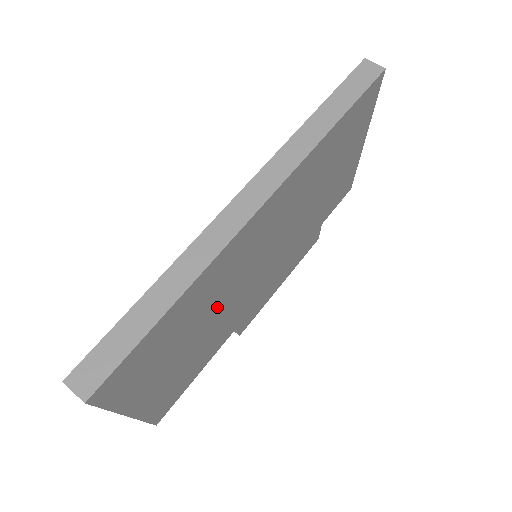
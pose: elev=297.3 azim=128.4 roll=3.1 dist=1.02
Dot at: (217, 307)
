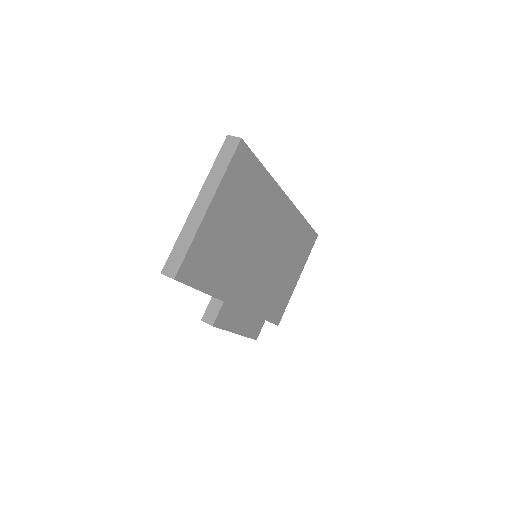
Dot at: (250, 231)
